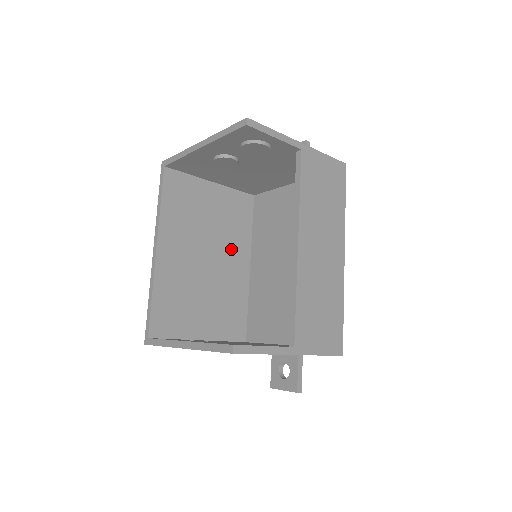
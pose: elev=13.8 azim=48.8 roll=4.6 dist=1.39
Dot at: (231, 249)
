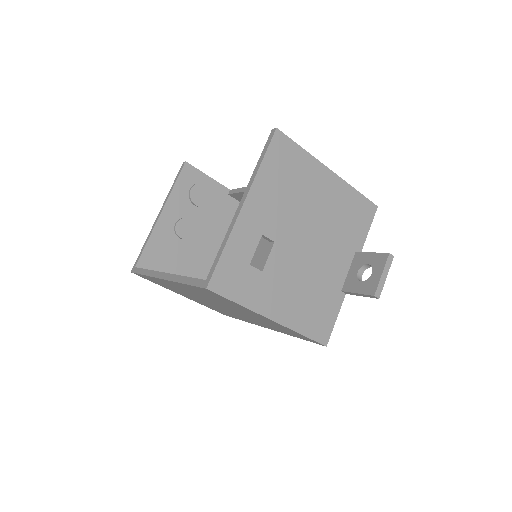
Dot at: occluded
